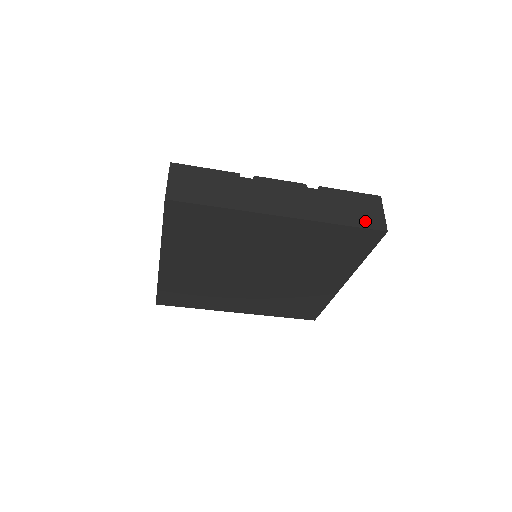
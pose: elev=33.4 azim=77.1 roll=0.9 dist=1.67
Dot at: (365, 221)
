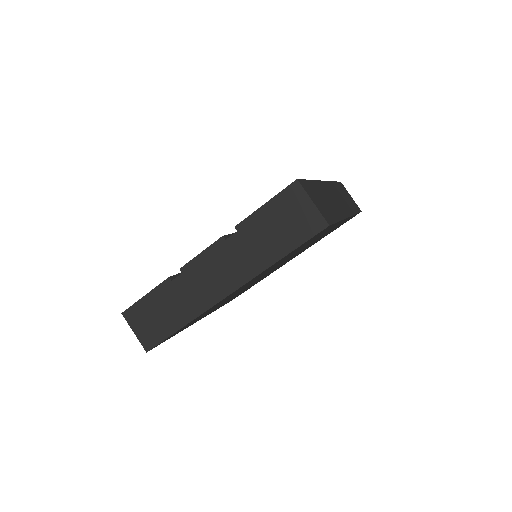
Dot at: (300, 233)
